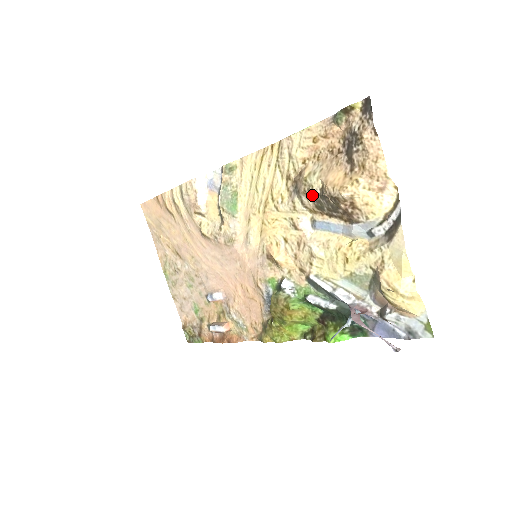
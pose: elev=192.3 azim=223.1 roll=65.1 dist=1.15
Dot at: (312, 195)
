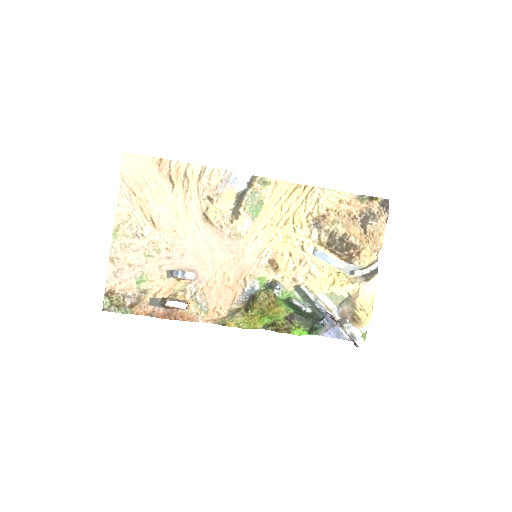
Dot at: (332, 235)
